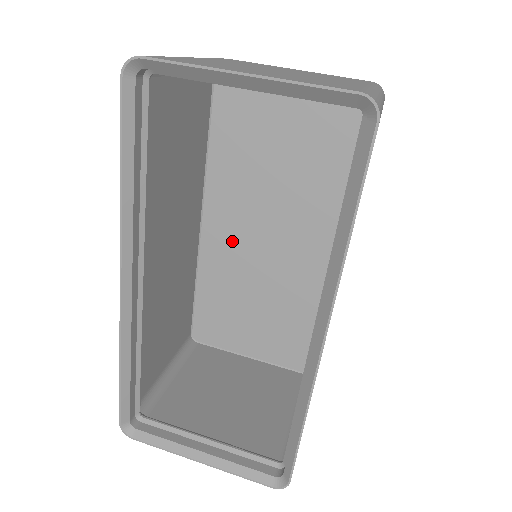
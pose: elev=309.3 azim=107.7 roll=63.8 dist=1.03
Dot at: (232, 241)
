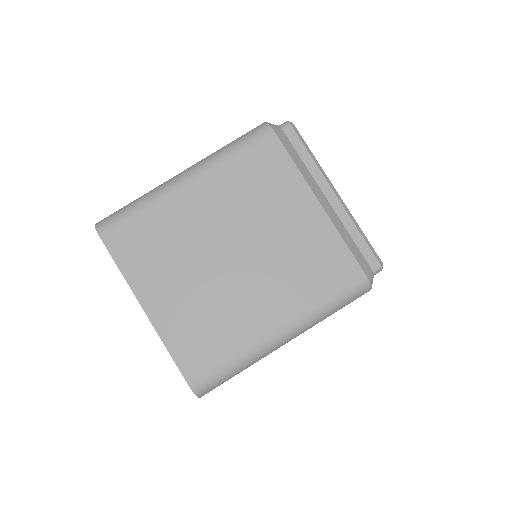
Dot at: occluded
